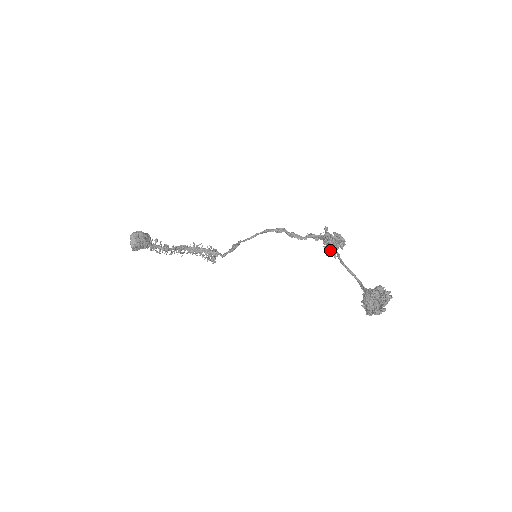
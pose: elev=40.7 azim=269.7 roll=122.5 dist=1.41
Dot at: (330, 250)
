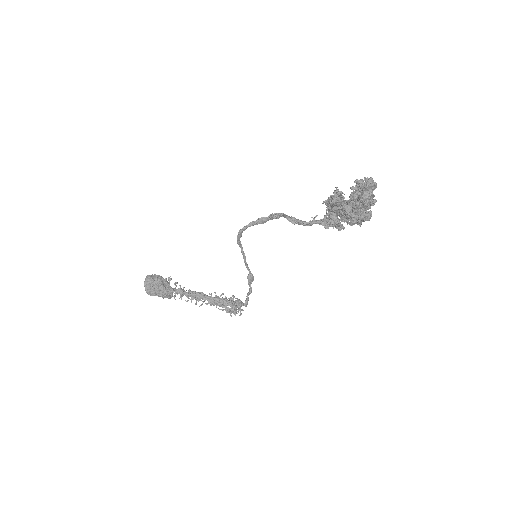
Dot at: (330, 215)
